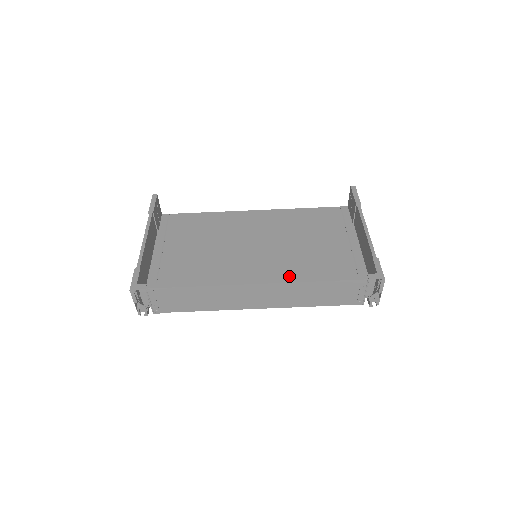
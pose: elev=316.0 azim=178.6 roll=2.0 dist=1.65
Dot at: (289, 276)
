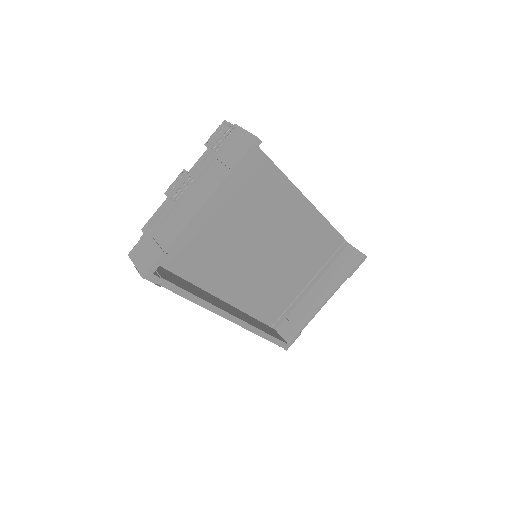
Dot at: (254, 289)
